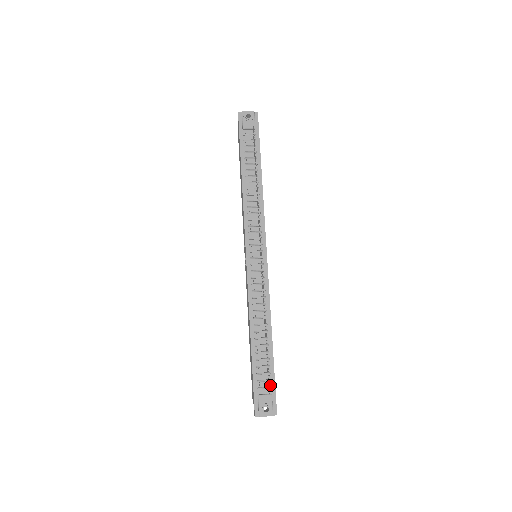
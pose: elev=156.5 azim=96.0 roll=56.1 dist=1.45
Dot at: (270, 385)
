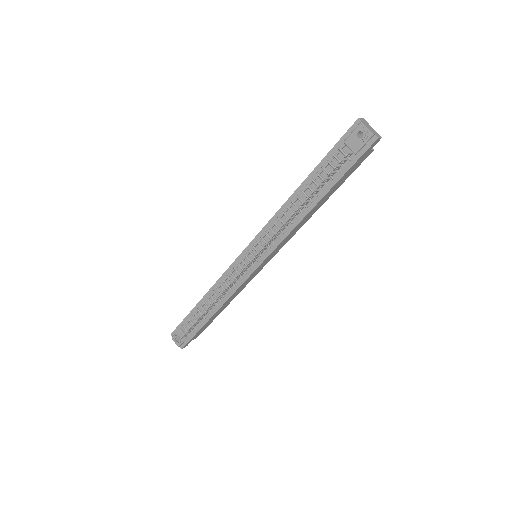
Dot at: (191, 333)
